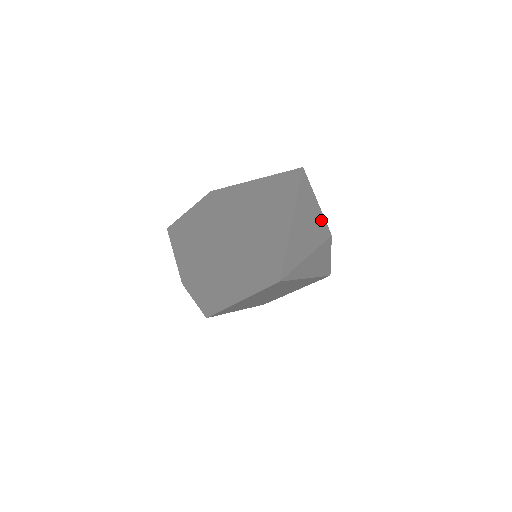
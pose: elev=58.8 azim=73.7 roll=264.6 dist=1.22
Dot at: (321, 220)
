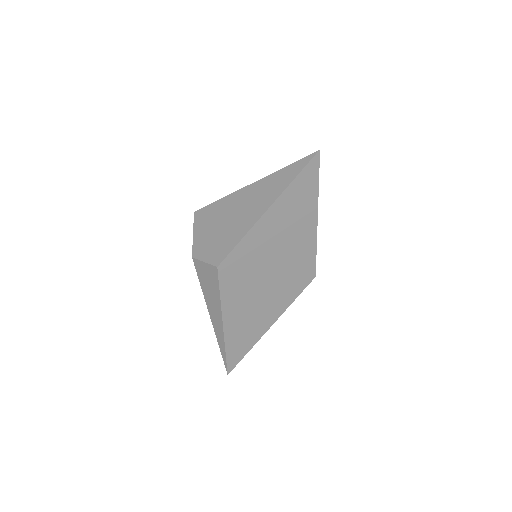
Dot at: occluded
